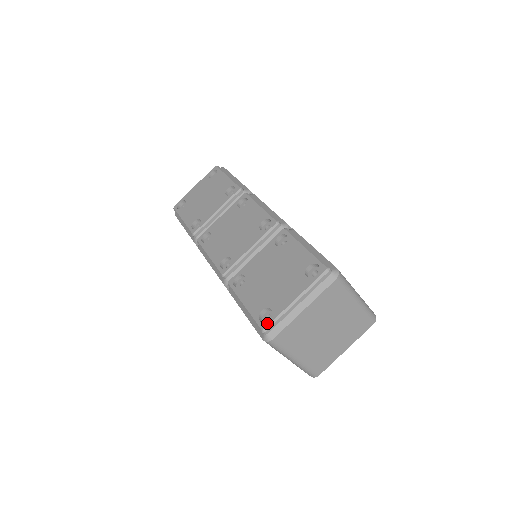
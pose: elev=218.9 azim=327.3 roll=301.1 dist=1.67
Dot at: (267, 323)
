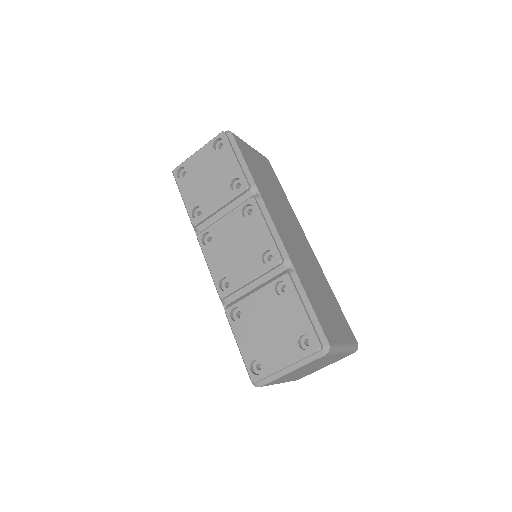
Dot at: (257, 377)
